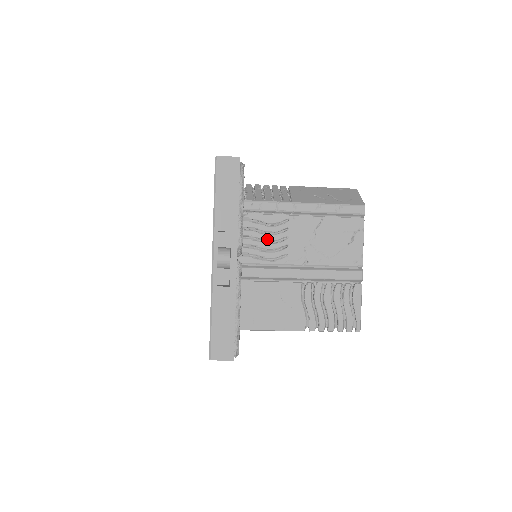
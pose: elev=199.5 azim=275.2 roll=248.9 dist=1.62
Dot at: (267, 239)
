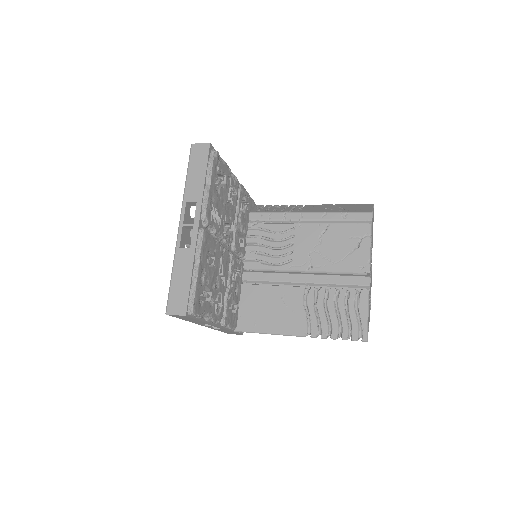
Dot at: (273, 245)
